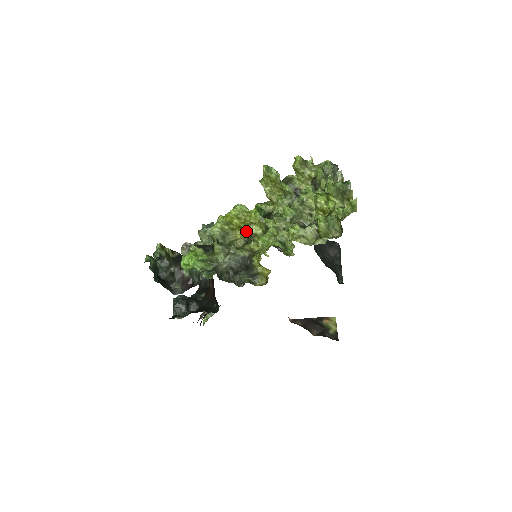
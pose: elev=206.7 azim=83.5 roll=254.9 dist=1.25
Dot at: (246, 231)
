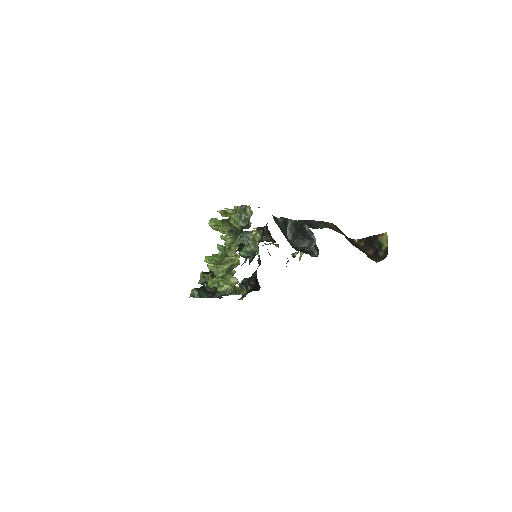
Dot at: occluded
